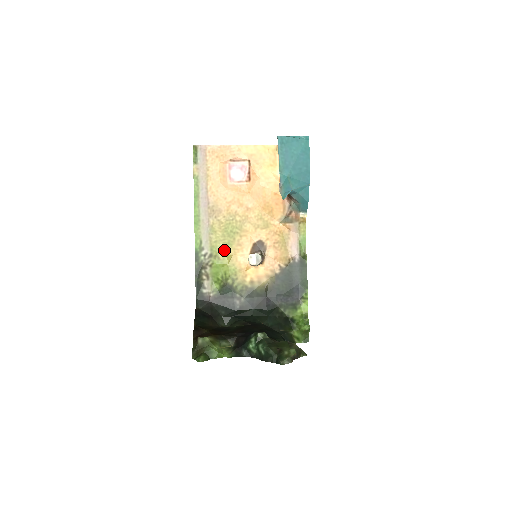
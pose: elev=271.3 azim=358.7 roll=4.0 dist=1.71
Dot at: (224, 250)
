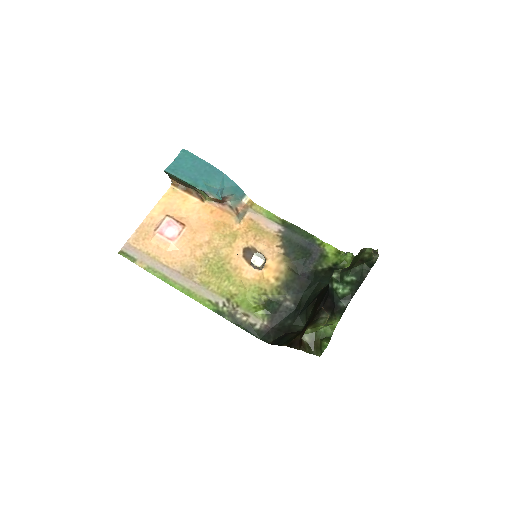
Dot at: (231, 285)
